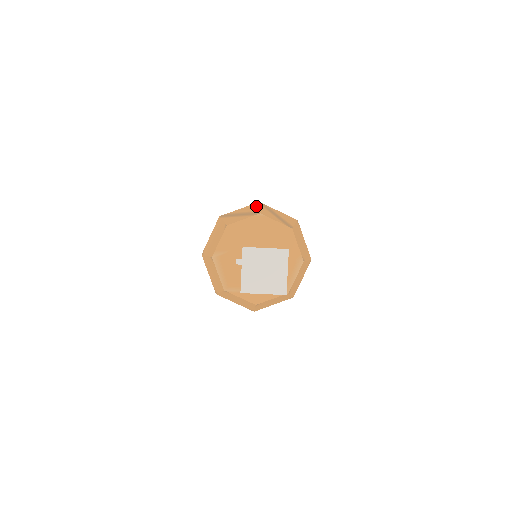
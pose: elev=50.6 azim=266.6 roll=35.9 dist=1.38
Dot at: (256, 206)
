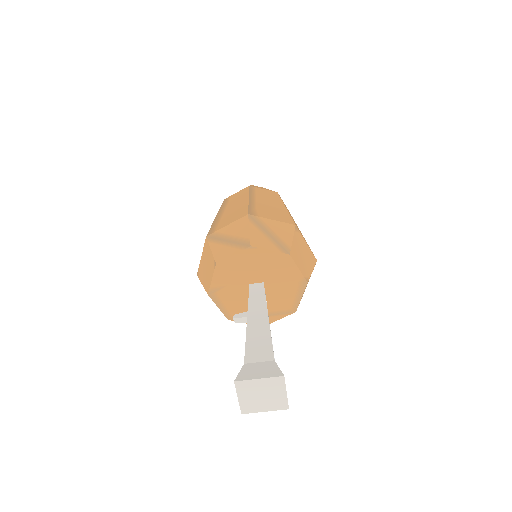
Dot at: (245, 225)
